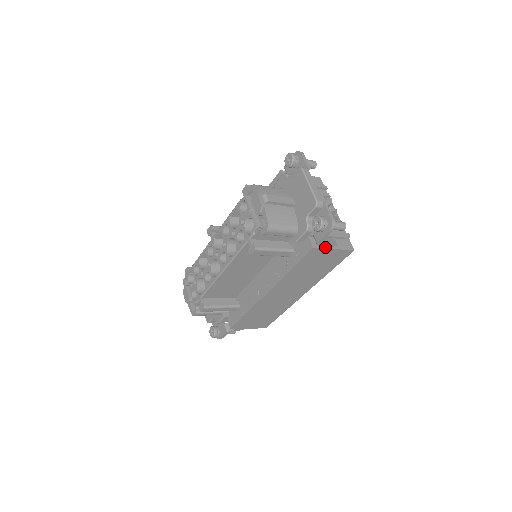
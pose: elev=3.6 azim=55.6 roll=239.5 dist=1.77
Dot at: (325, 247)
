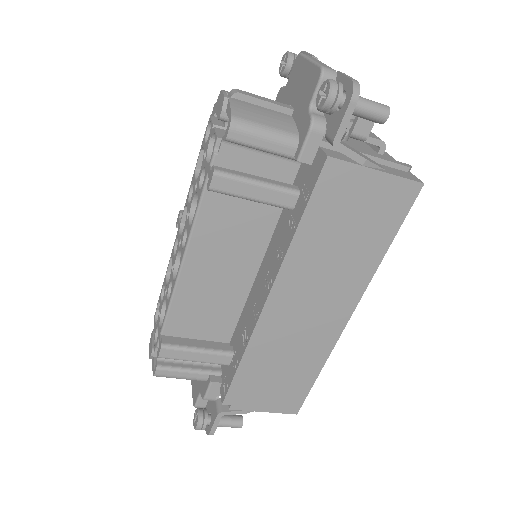
Dot at: (355, 161)
